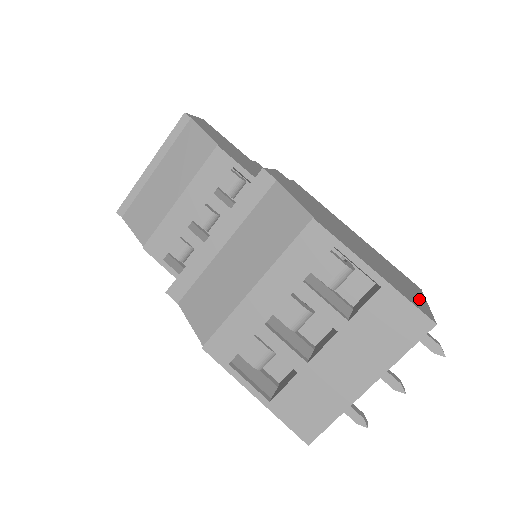
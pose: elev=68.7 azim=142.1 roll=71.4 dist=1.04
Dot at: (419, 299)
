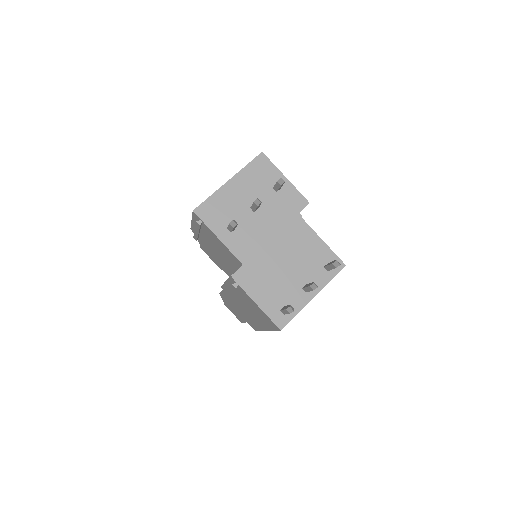
Dot at: occluded
